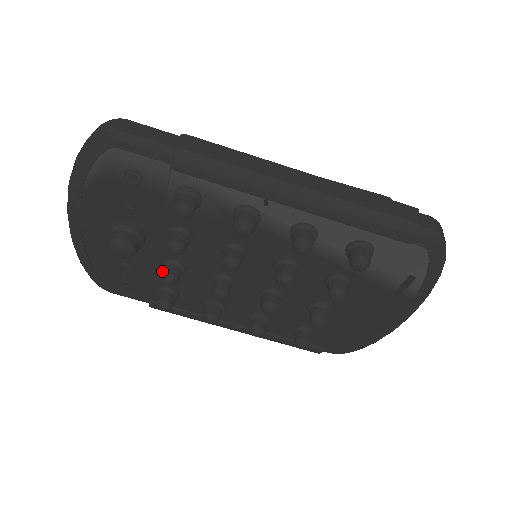
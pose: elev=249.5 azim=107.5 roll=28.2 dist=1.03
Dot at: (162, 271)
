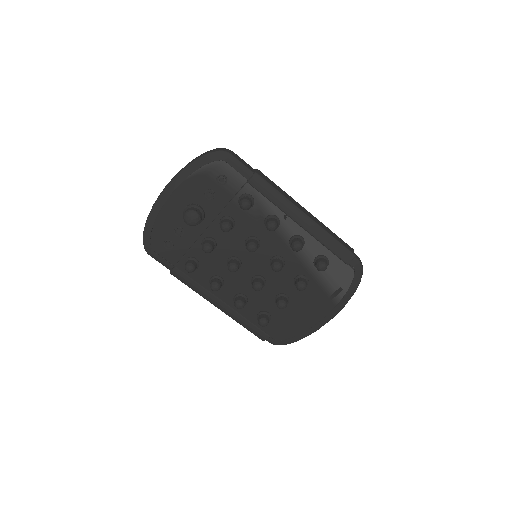
Dot at: (205, 242)
